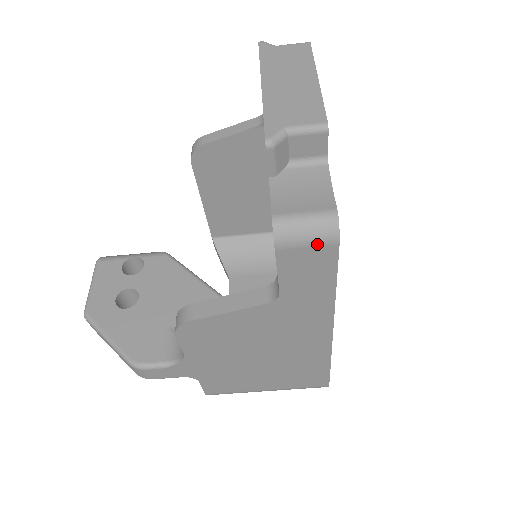
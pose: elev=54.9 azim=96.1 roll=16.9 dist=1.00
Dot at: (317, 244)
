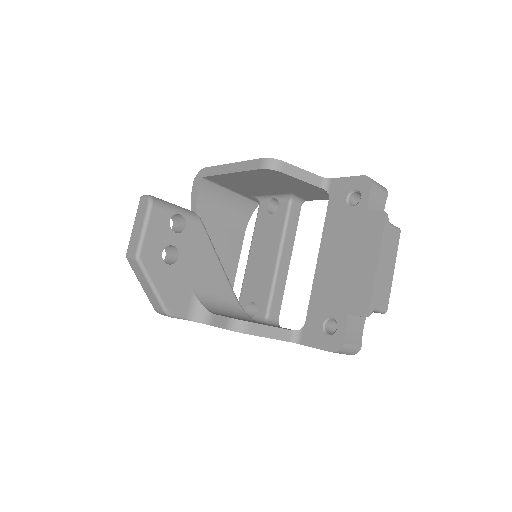
Dot at: occluded
